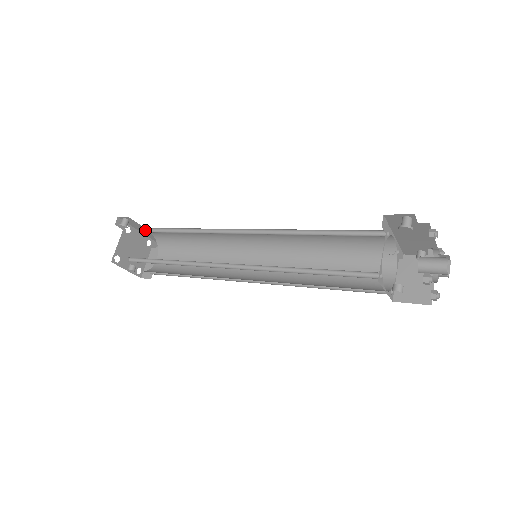
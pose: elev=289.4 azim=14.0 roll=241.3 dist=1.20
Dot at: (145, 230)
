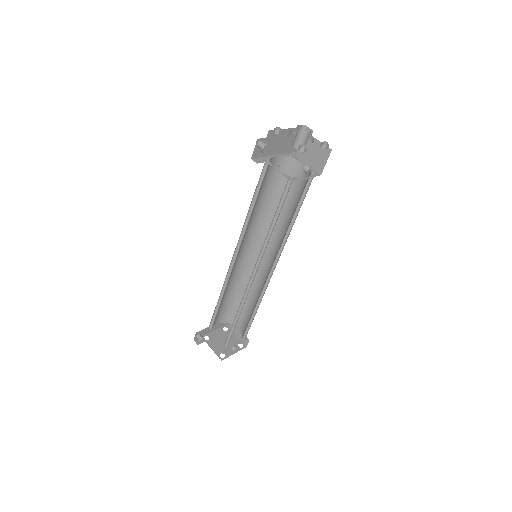
Dot at: (211, 326)
